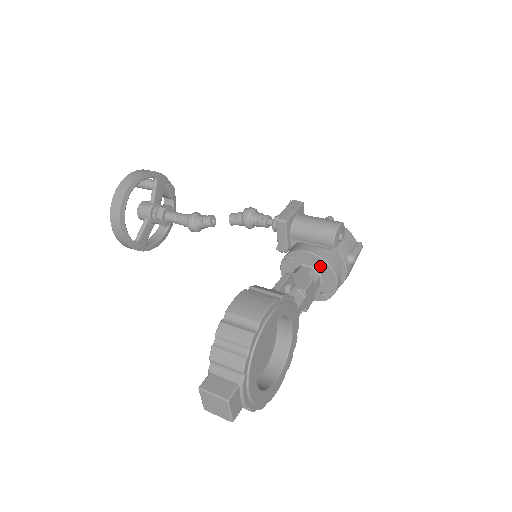
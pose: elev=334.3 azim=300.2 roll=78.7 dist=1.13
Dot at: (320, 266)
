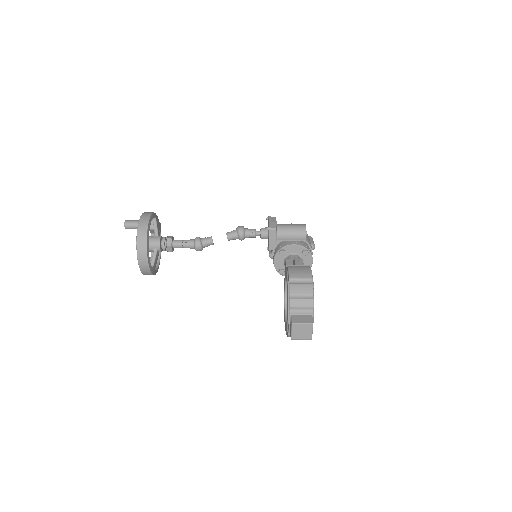
Dot at: (304, 252)
